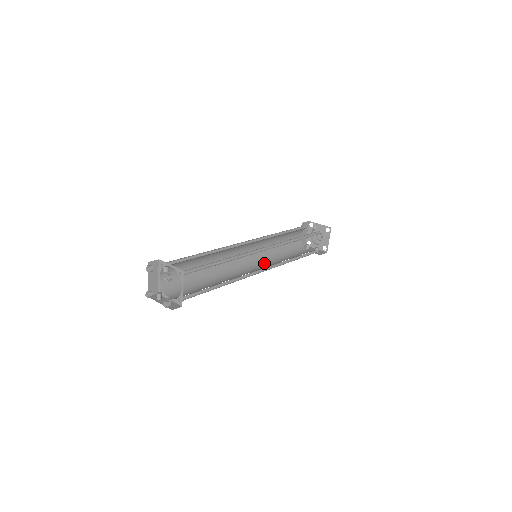
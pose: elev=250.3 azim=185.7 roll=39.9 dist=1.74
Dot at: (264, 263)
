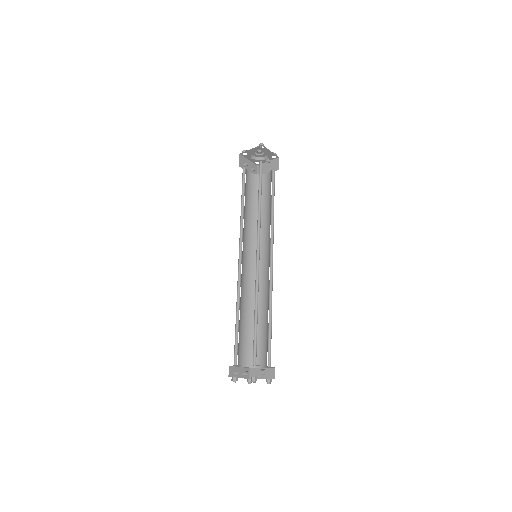
Dot at: (244, 239)
